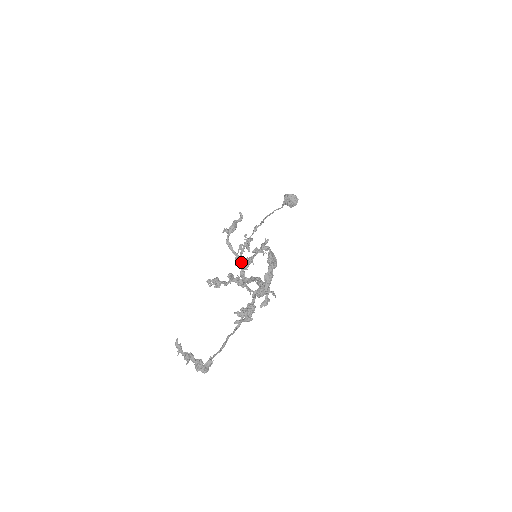
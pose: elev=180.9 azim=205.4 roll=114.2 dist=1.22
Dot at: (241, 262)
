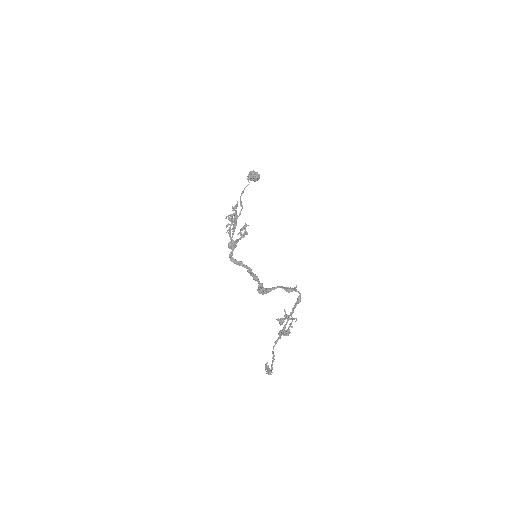
Dot at: (234, 246)
